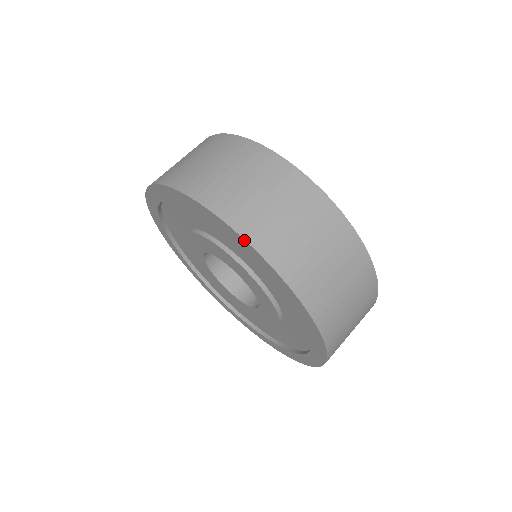
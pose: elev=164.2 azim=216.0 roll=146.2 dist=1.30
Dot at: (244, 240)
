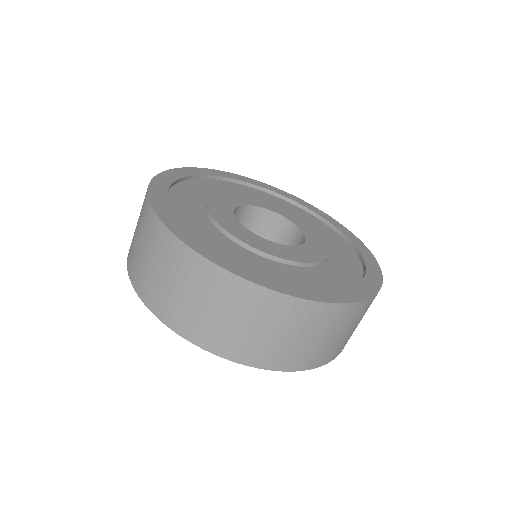
Dot at: (138, 294)
